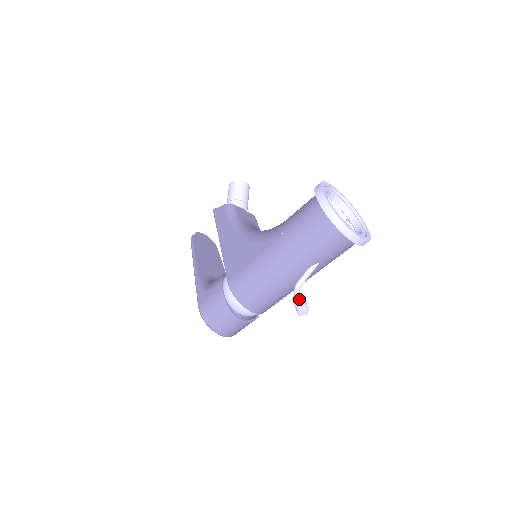
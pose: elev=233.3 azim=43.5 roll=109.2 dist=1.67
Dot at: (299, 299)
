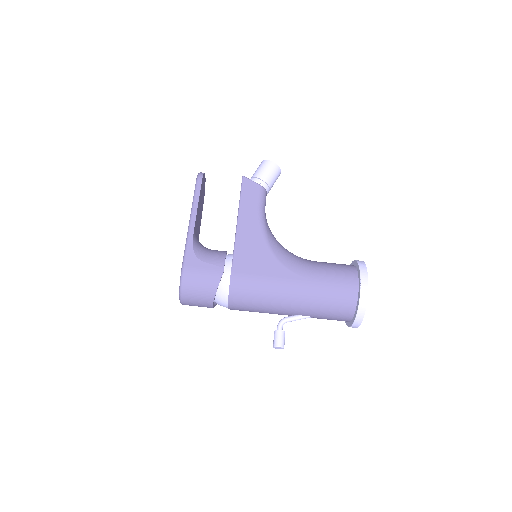
Dot at: (283, 336)
